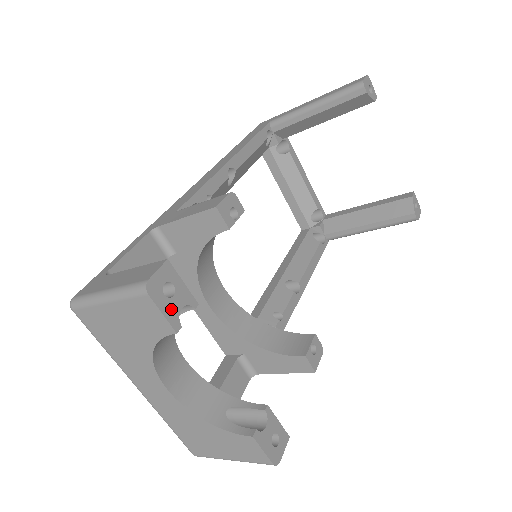
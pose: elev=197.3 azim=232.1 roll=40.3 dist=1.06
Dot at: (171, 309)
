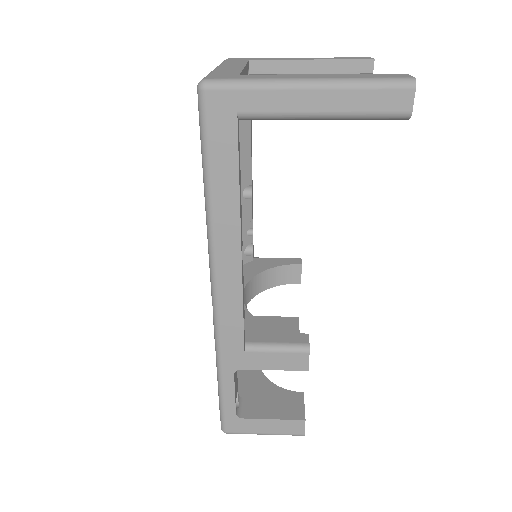
Dot at: occluded
